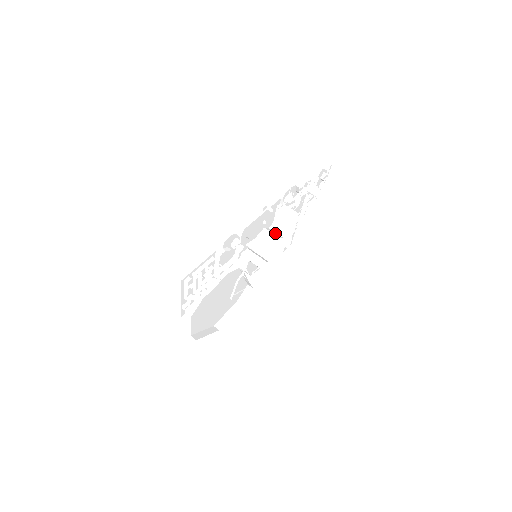
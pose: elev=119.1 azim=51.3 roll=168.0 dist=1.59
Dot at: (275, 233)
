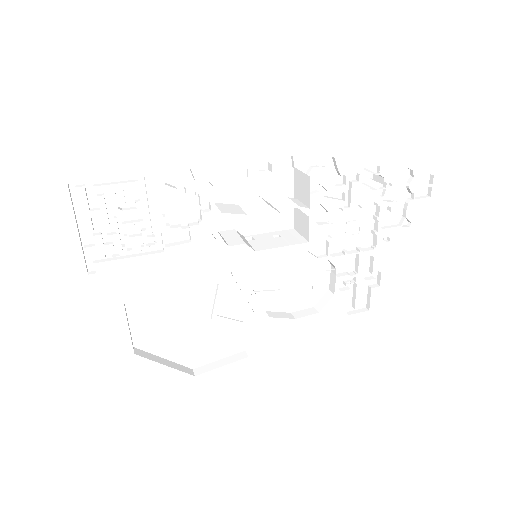
Dot at: (272, 206)
